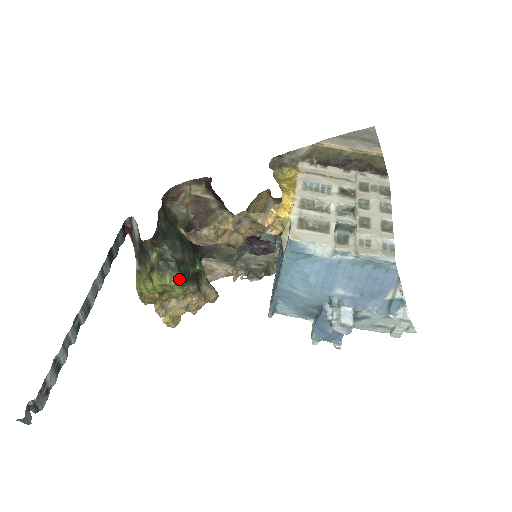
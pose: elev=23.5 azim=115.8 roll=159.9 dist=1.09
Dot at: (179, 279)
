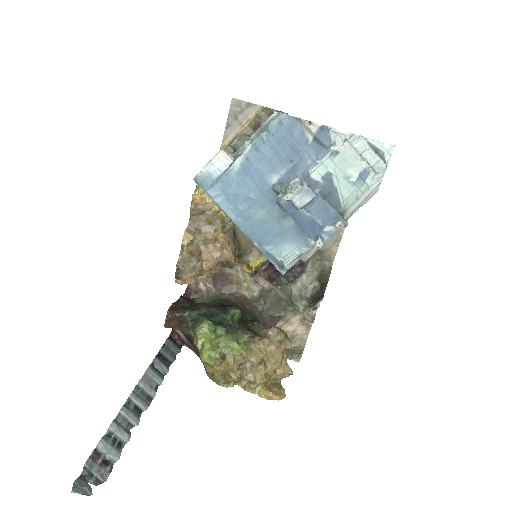
Dot at: (208, 322)
